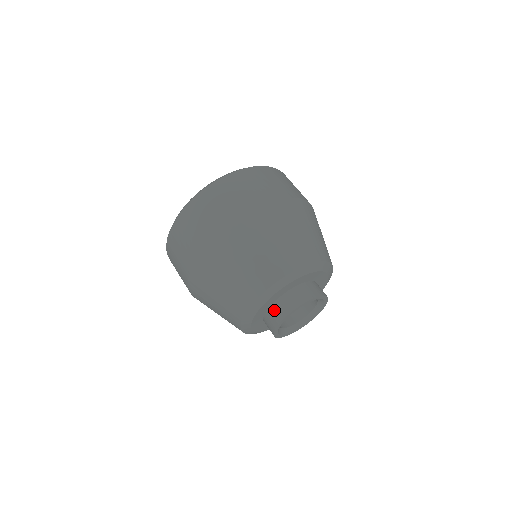
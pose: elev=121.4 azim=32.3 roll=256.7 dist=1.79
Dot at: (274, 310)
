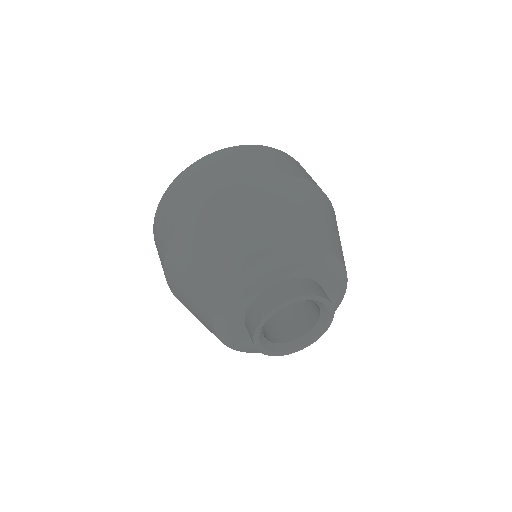
Dot at: occluded
